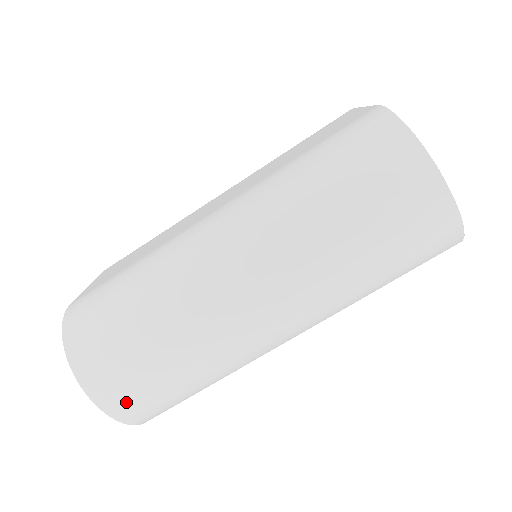
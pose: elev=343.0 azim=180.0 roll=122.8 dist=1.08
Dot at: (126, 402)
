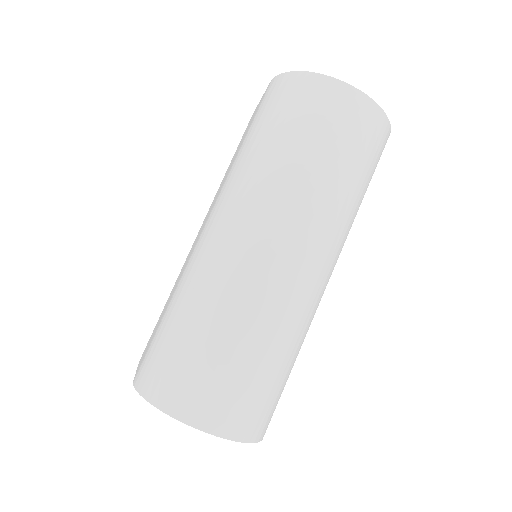
Dot at: (235, 414)
